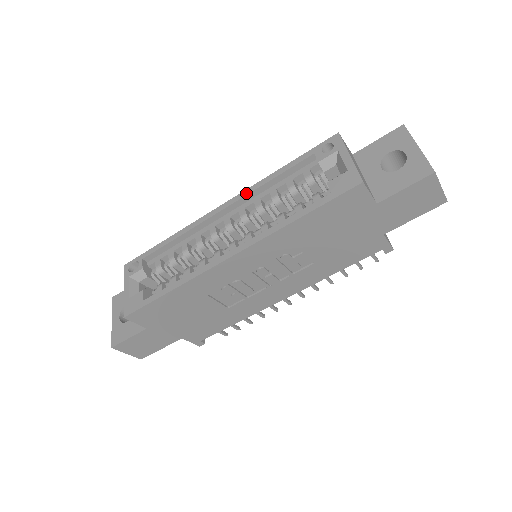
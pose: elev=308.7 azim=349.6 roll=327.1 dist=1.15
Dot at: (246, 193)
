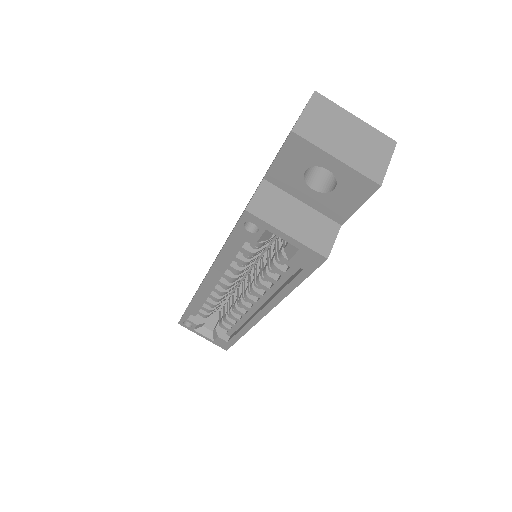
Dot at: (214, 272)
